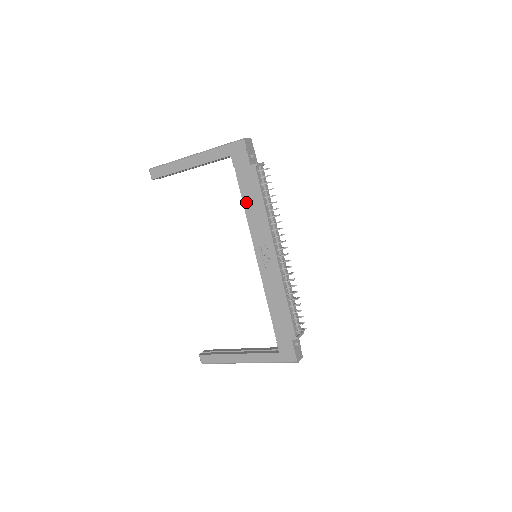
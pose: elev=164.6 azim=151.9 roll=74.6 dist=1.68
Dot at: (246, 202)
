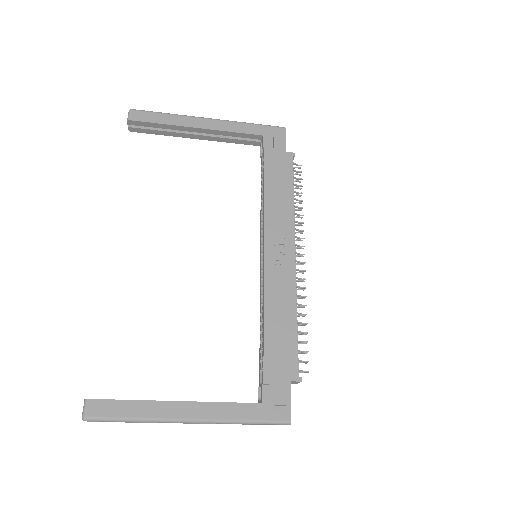
Dot at: (269, 186)
